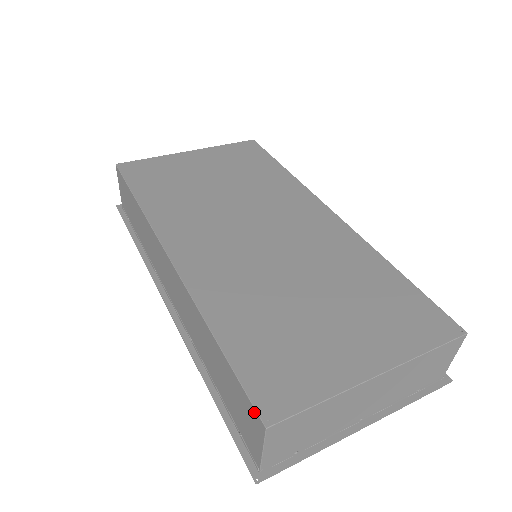
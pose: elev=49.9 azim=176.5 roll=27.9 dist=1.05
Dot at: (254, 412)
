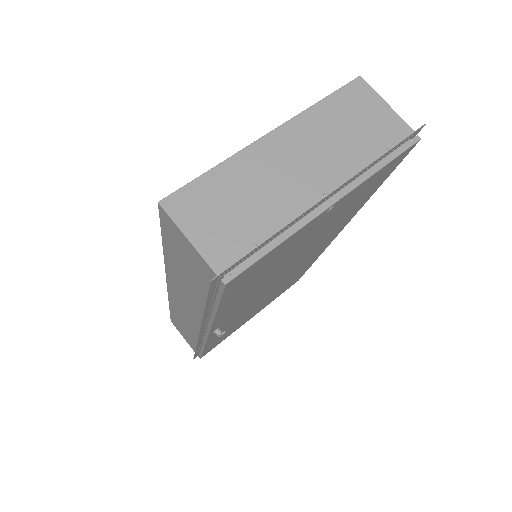
Dot at: (162, 217)
